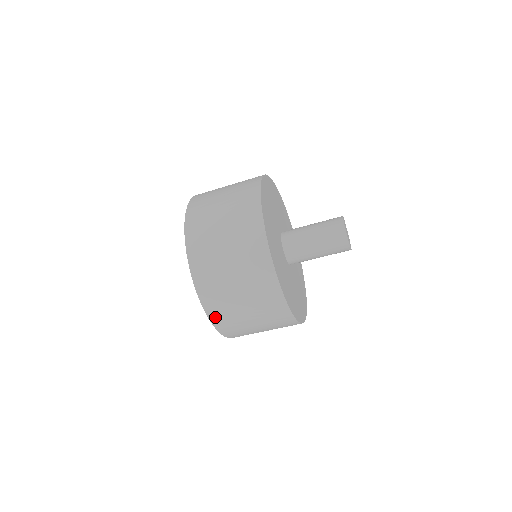
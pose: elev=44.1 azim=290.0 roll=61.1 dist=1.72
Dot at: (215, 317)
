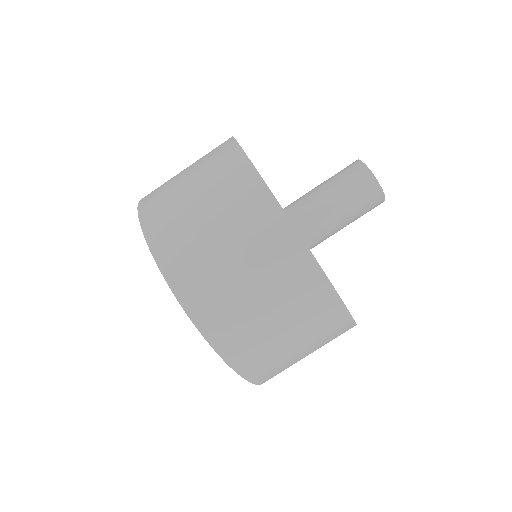
Dot at: (222, 342)
